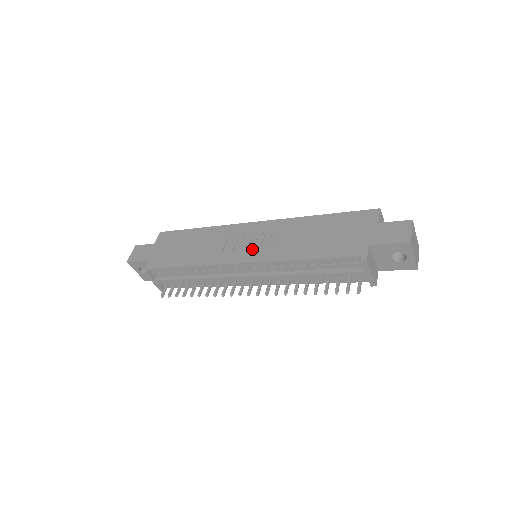
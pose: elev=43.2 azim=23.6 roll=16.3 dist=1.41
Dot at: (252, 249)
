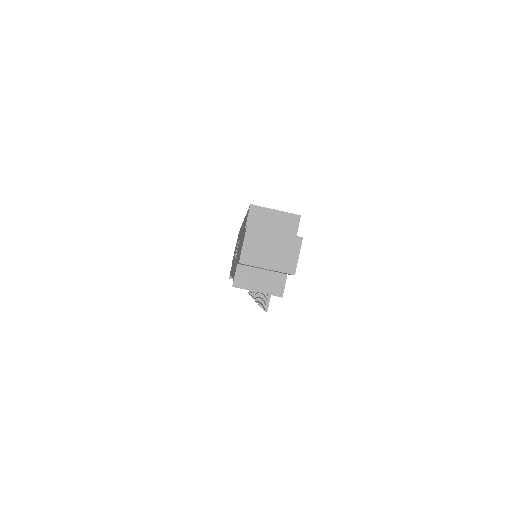
Dot at: occluded
